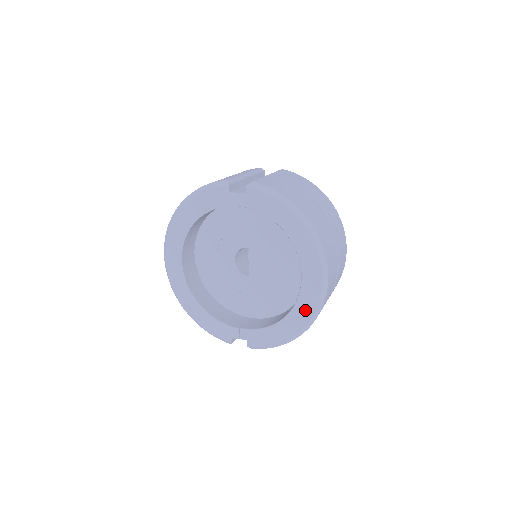
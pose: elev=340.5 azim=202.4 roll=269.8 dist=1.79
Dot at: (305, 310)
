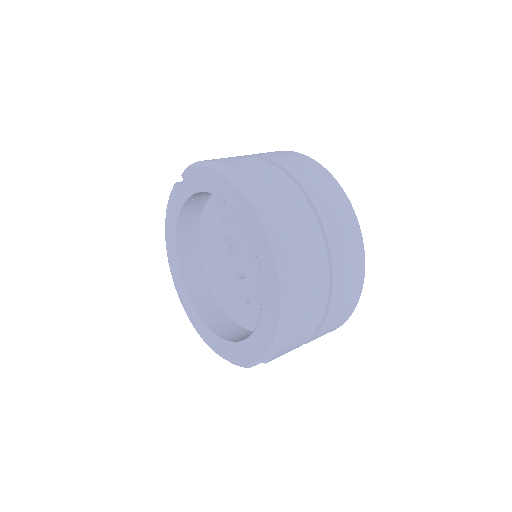
Dot at: (270, 276)
